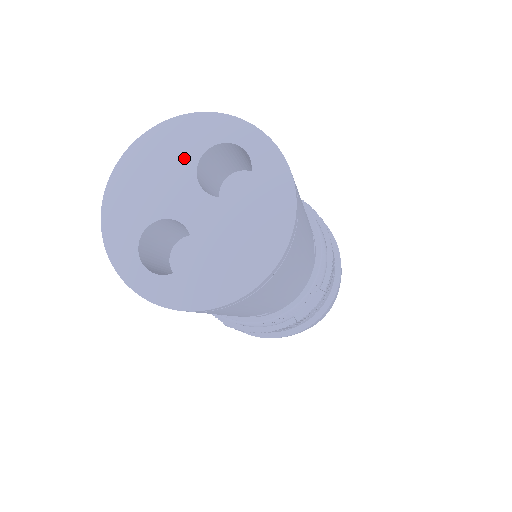
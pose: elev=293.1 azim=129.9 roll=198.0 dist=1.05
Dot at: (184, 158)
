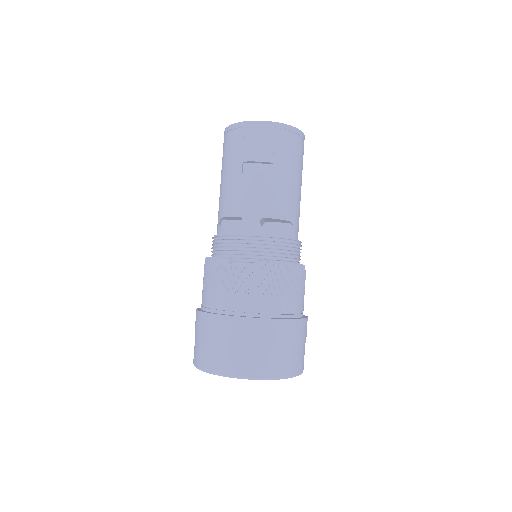
Dot at: occluded
